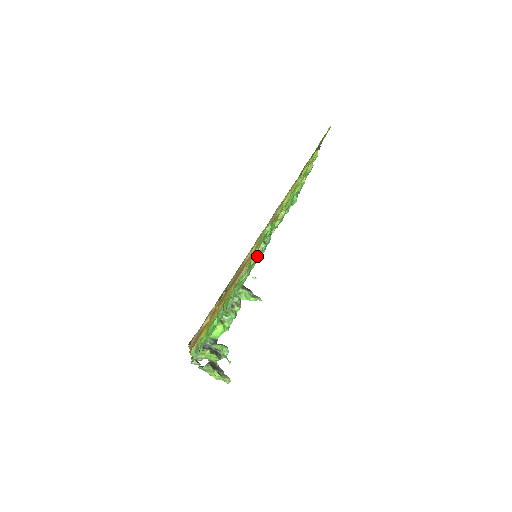
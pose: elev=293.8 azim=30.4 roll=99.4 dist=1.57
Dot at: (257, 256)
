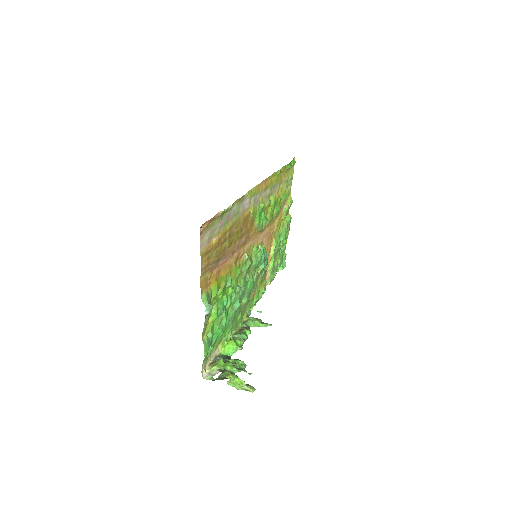
Dot at: (257, 259)
